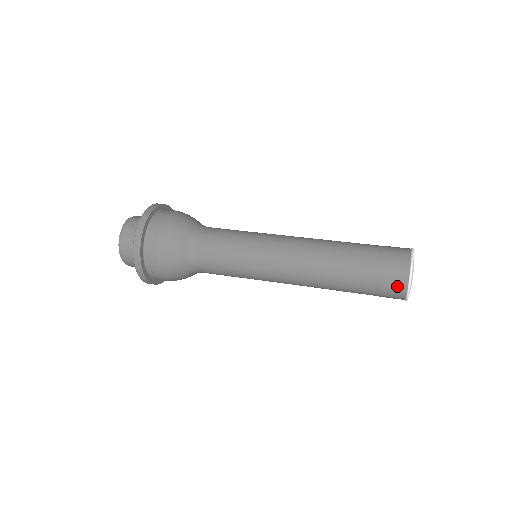
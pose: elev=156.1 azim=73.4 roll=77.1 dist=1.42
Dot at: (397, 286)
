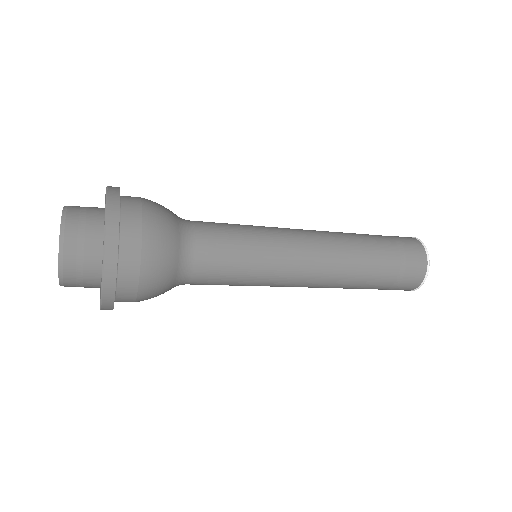
Dot at: (418, 256)
